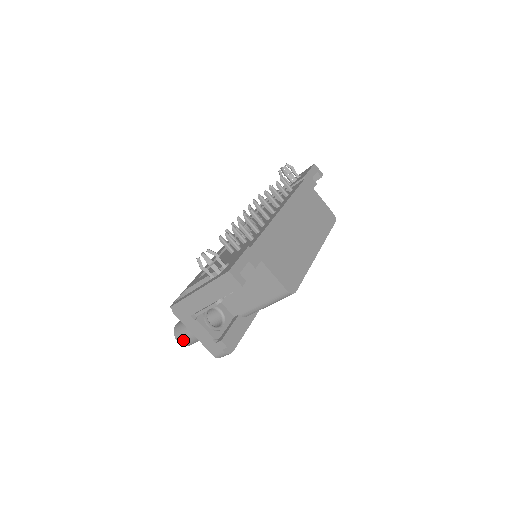
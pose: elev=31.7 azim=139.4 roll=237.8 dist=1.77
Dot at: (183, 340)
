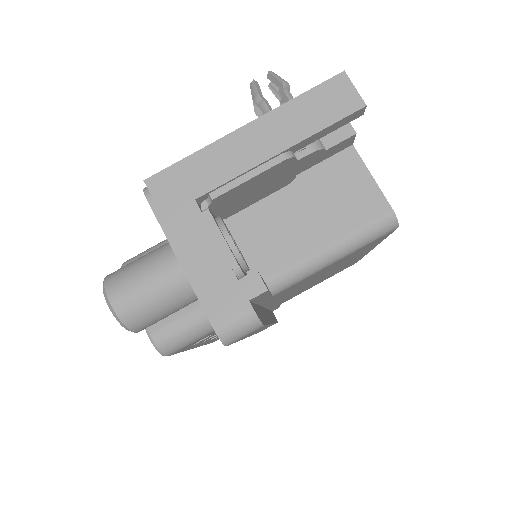
Dot at: (130, 293)
